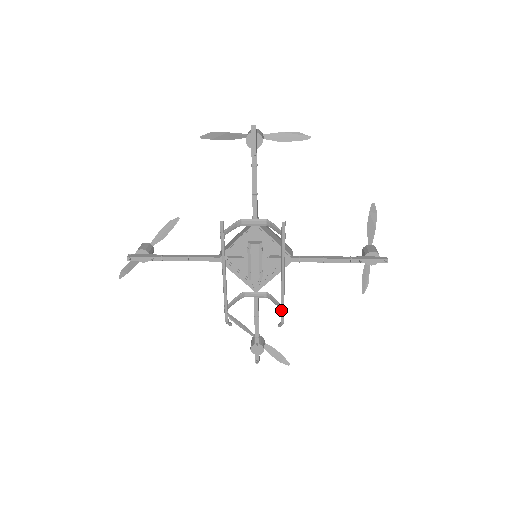
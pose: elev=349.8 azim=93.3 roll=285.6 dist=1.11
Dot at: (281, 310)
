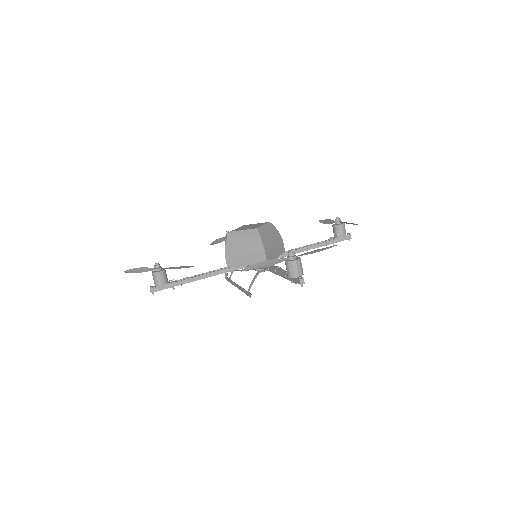
Dot at: occluded
